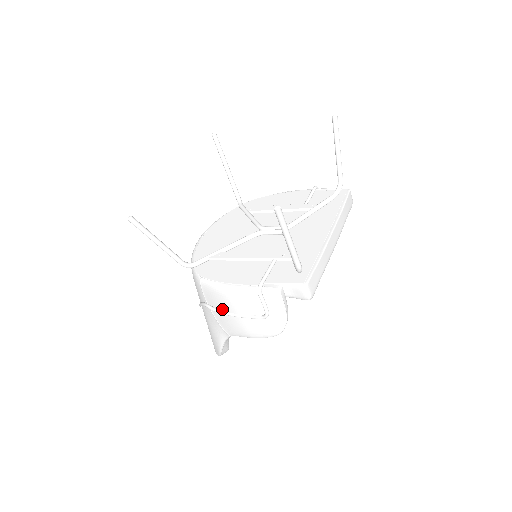
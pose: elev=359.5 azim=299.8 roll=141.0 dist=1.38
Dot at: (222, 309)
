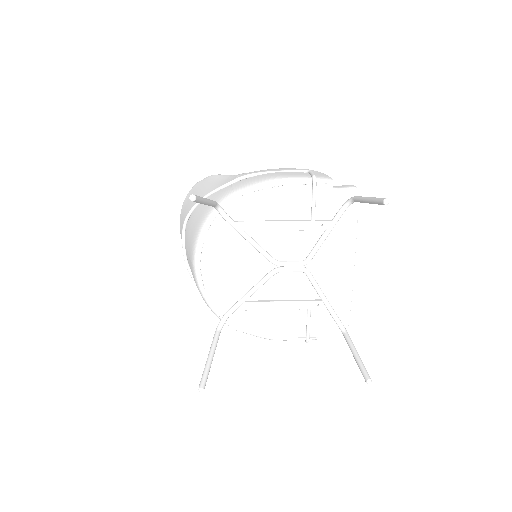
Dot at: occluded
